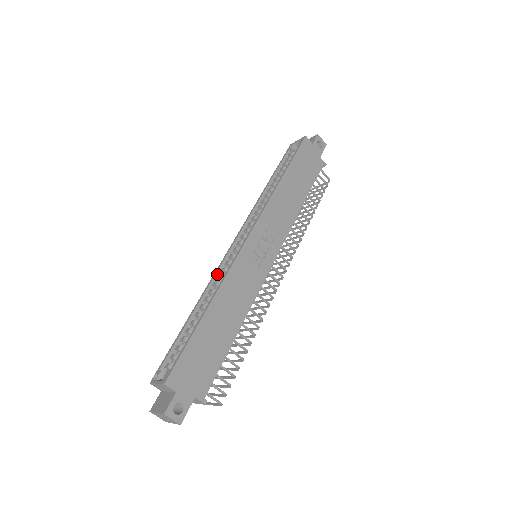
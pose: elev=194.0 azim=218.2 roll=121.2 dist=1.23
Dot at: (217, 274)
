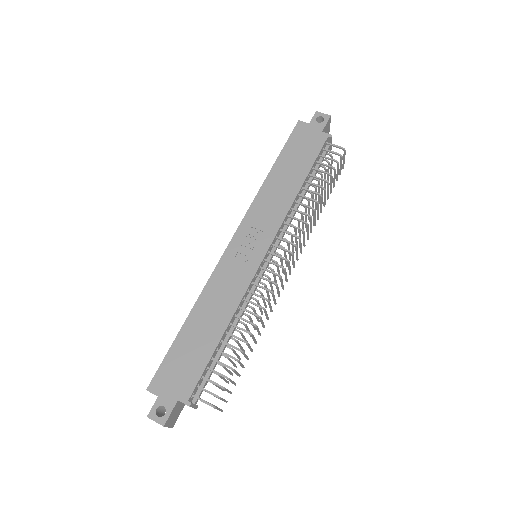
Dot at: occluded
